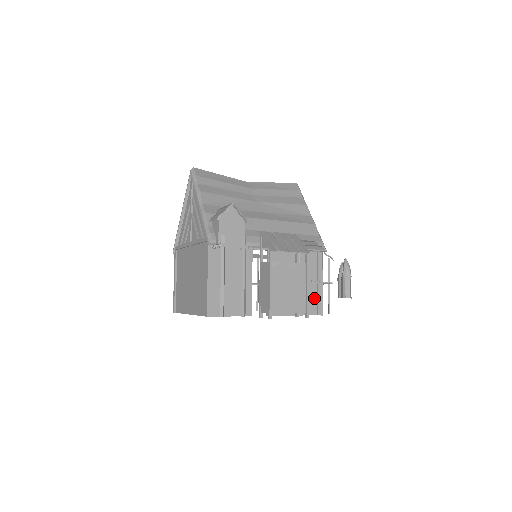
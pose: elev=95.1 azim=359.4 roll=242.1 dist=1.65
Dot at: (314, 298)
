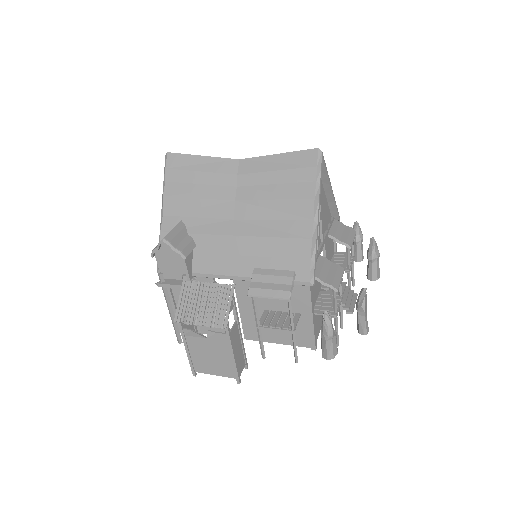
Dot at: (305, 331)
